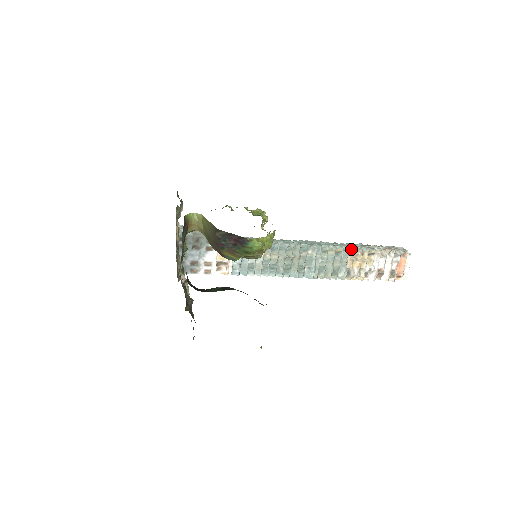
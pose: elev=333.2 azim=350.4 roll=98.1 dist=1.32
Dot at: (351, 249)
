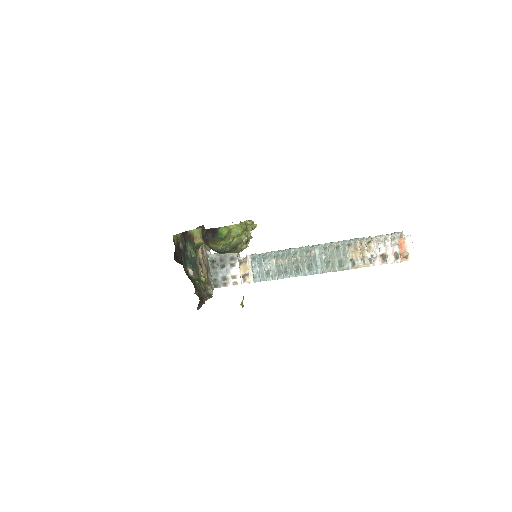
Dot at: (348, 242)
